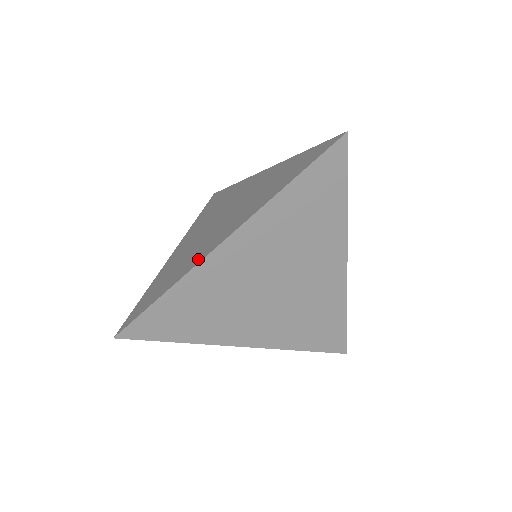
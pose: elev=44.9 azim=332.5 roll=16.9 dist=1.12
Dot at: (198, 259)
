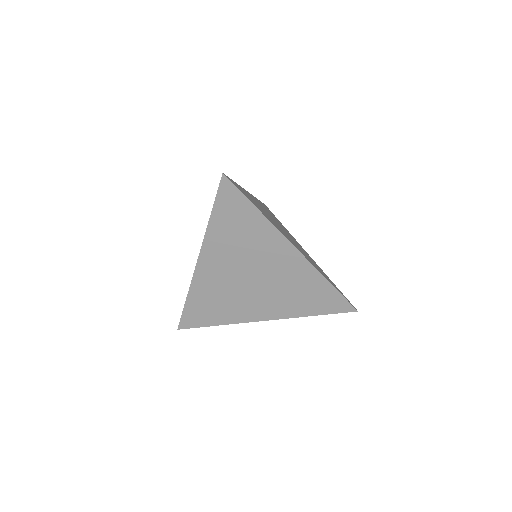
Dot at: occluded
